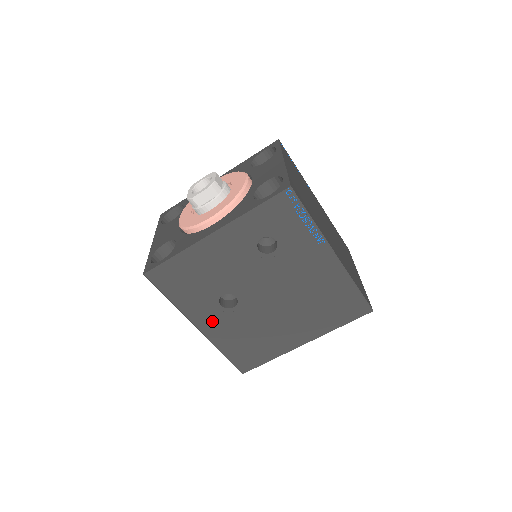
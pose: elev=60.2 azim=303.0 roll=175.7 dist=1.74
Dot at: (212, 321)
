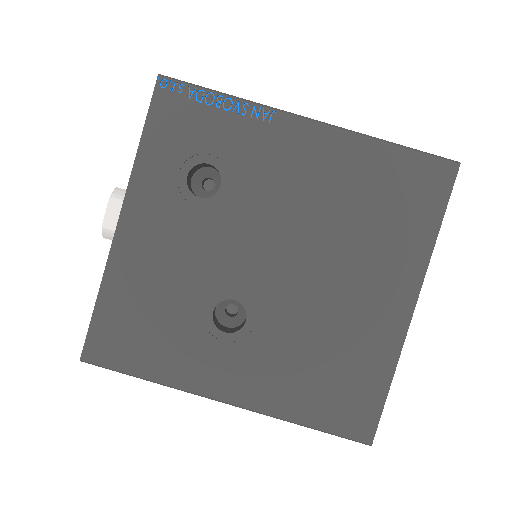
Dot at: (236, 372)
